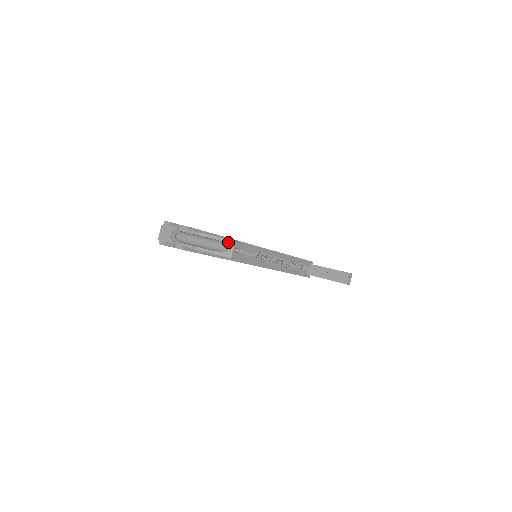
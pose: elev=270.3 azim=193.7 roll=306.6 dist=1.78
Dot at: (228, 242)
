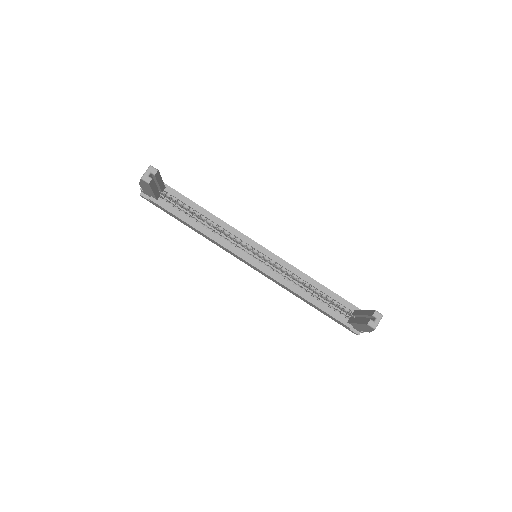
Dot at: (148, 168)
